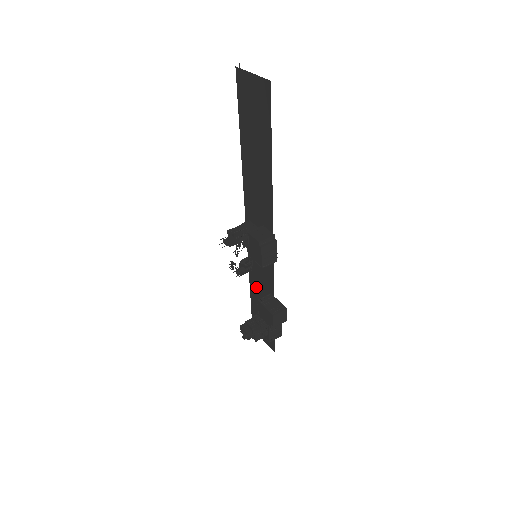
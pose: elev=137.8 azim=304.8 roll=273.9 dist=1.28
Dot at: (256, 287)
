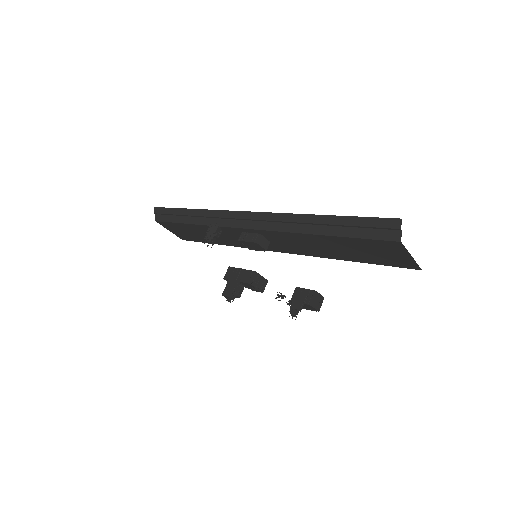
Dot at: (206, 231)
